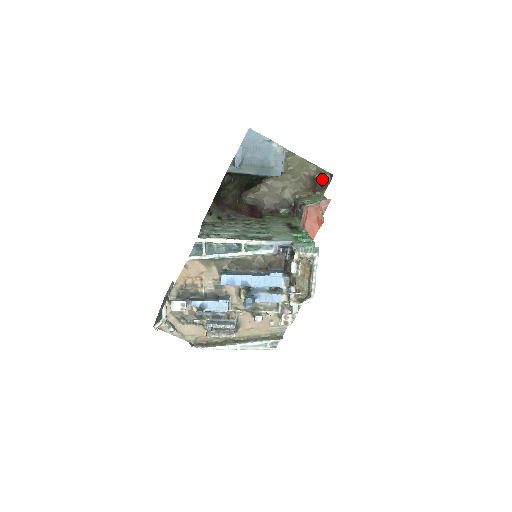
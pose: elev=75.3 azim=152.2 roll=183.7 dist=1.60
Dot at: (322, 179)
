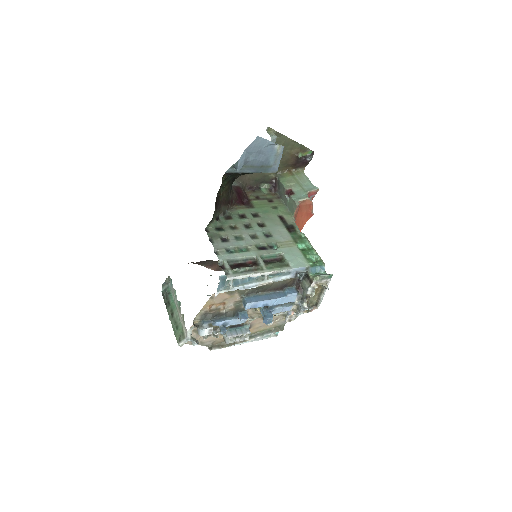
Dot at: (305, 158)
